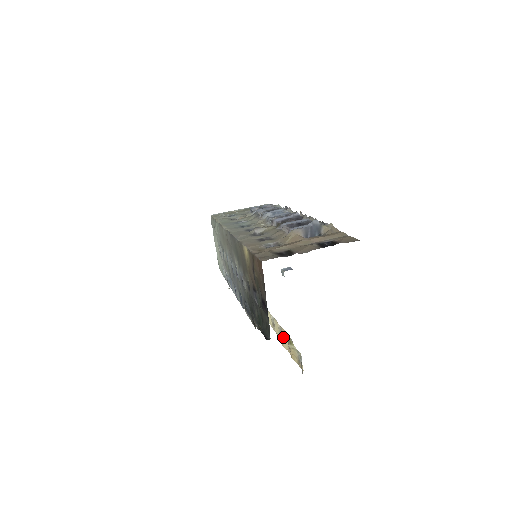
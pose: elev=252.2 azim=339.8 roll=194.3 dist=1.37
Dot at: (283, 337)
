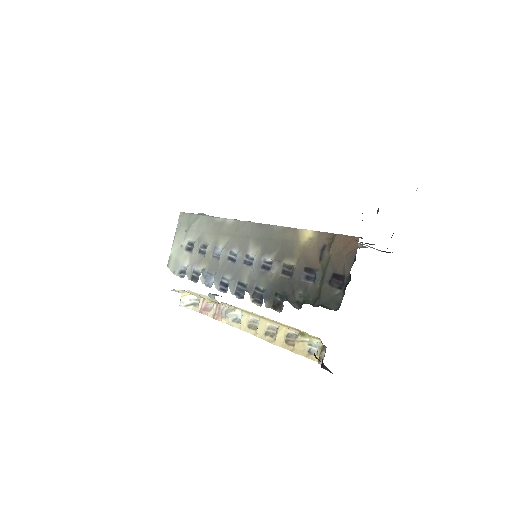
Dot at: (279, 334)
